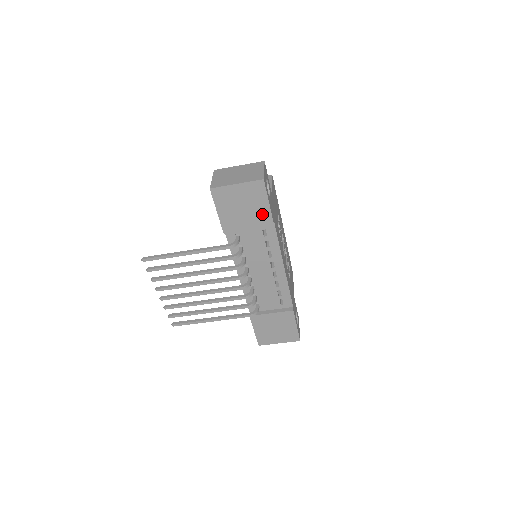
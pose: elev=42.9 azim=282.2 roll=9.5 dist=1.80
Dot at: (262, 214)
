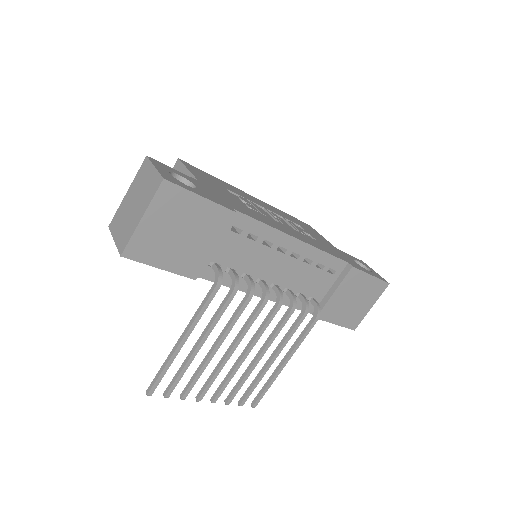
Dot at: (209, 216)
